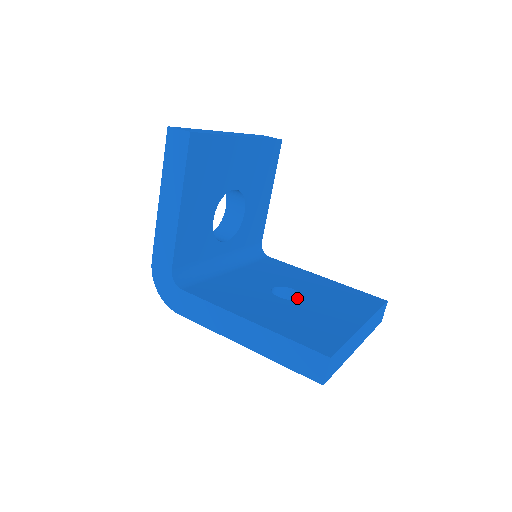
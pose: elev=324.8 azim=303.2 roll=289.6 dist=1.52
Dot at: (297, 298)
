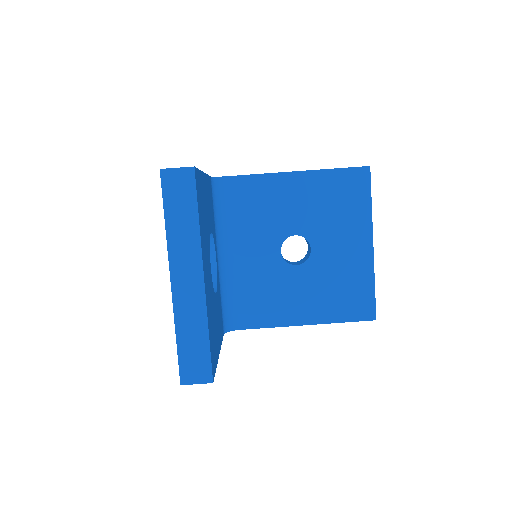
Dot at: occluded
